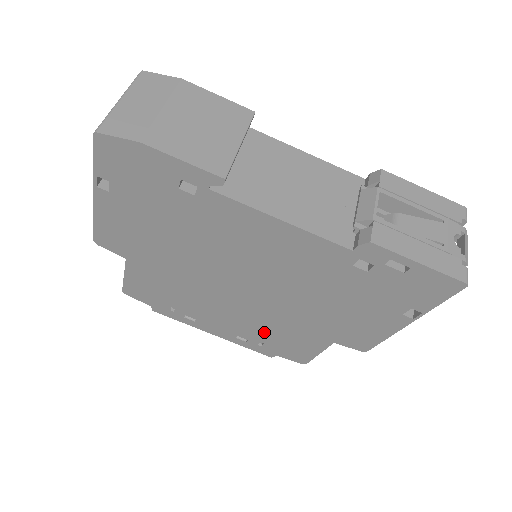
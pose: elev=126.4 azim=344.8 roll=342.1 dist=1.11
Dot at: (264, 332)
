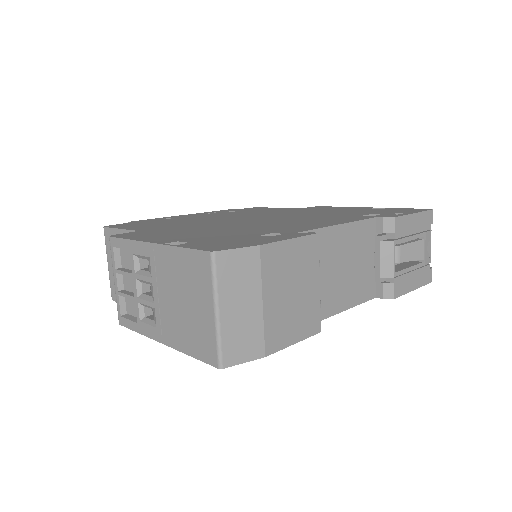
Dot at: occluded
